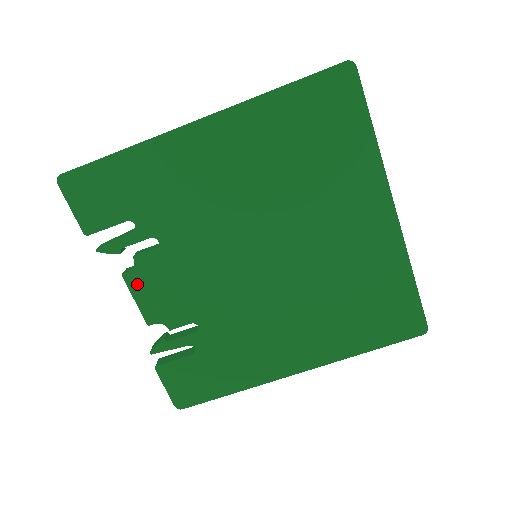
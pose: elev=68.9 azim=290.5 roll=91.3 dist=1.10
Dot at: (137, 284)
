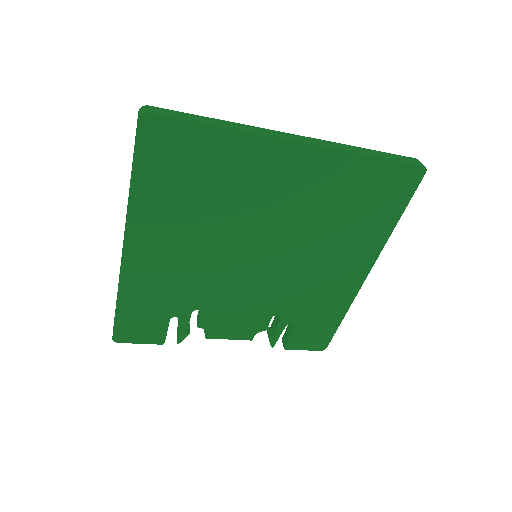
Dot at: (218, 333)
